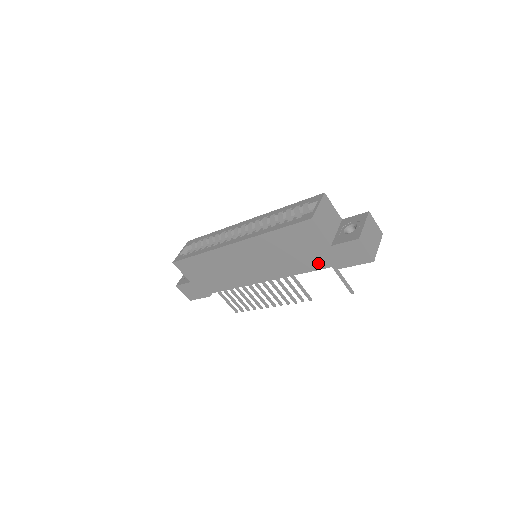
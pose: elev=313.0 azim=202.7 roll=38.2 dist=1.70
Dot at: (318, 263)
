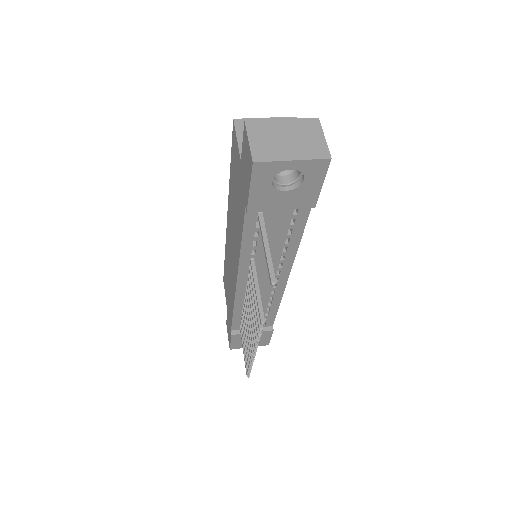
Dot at: (242, 210)
